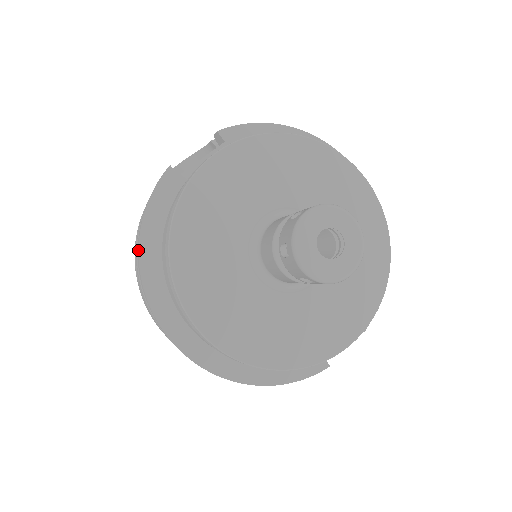
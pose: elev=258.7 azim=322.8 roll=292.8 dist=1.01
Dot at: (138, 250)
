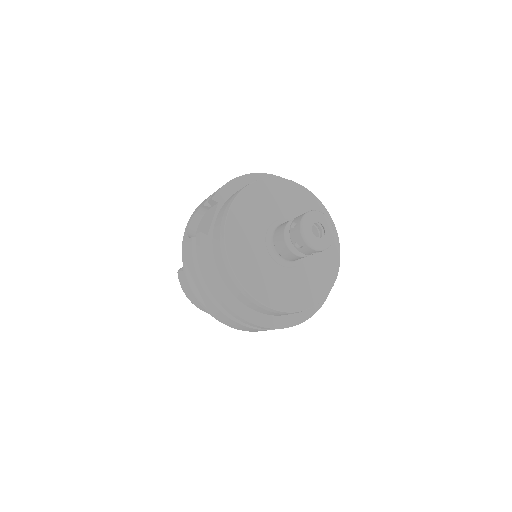
Dot at: (211, 287)
